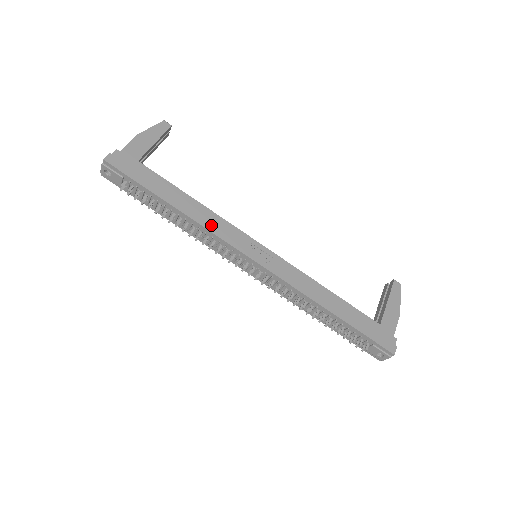
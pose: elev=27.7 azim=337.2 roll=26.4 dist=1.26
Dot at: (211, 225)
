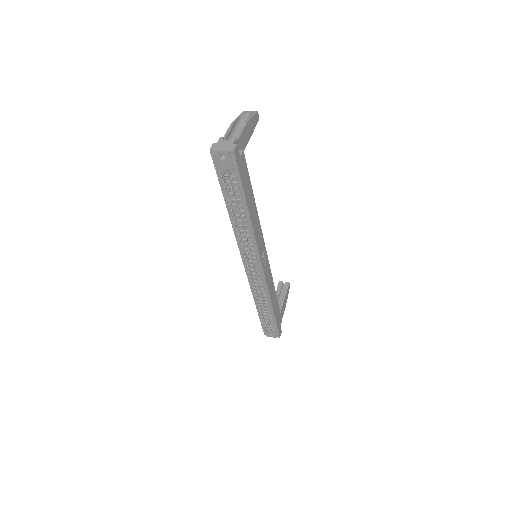
Dot at: (256, 231)
